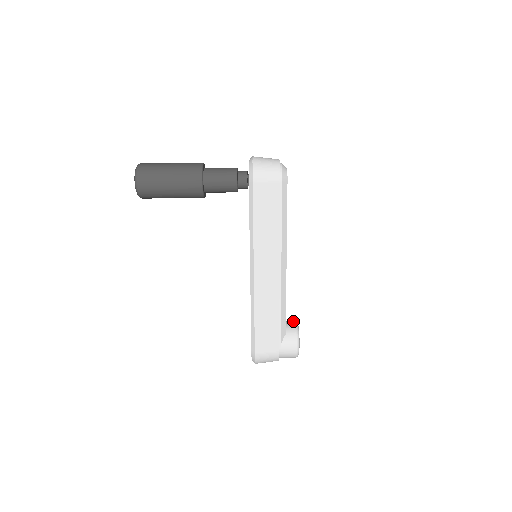
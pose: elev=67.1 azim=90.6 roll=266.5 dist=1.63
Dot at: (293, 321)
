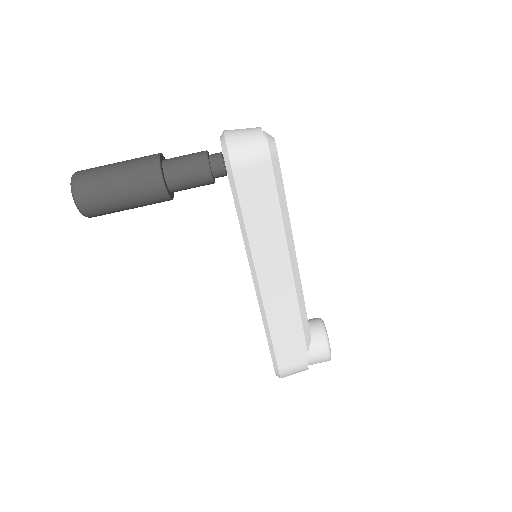
Dot at: (317, 319)
